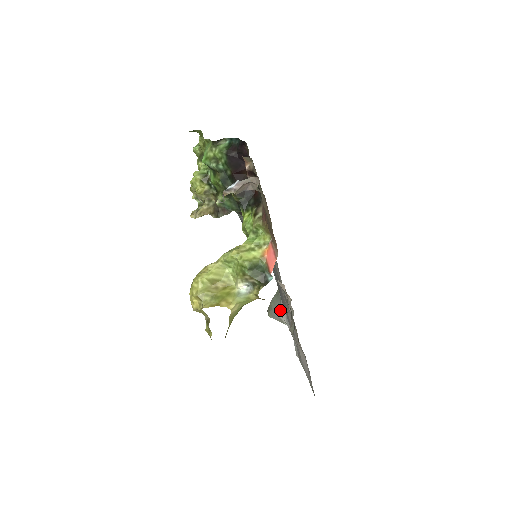
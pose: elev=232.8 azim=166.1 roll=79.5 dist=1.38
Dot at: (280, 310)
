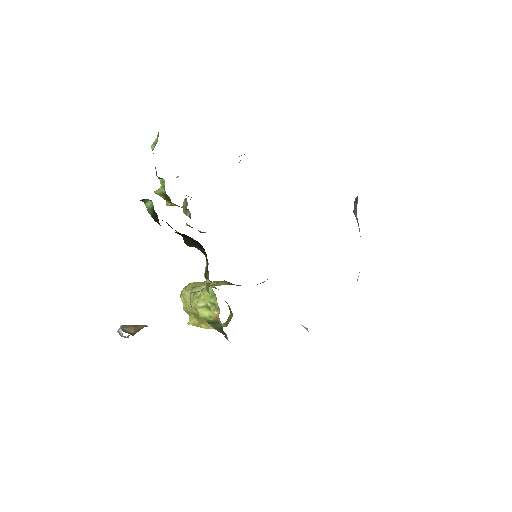
Dot at: (357, 220)
